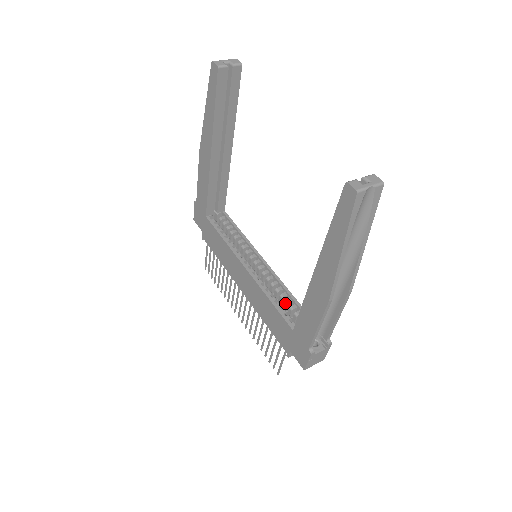
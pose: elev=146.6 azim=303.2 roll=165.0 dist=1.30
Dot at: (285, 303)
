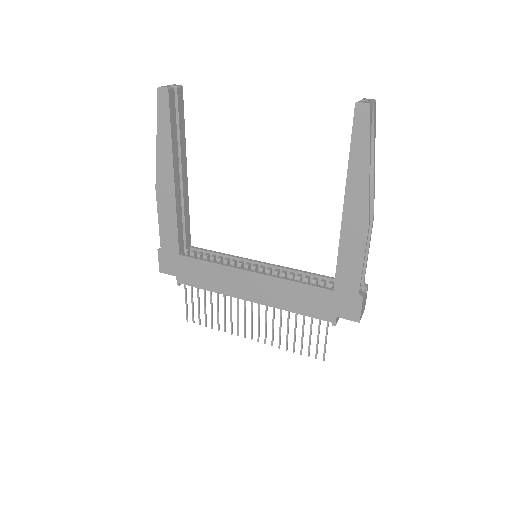
Dot at: (306, 281)
